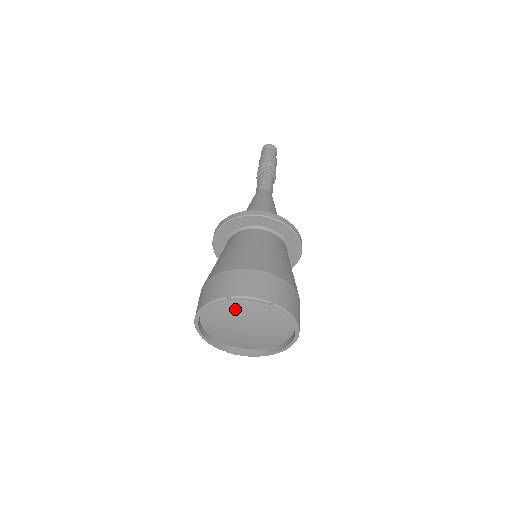
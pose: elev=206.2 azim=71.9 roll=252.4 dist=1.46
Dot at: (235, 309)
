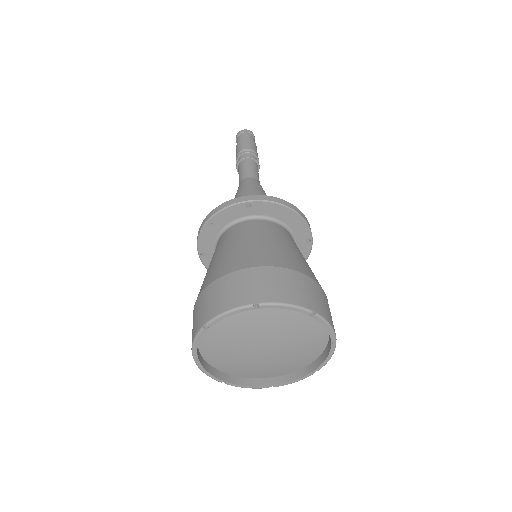
Dot at: (230, 335)
